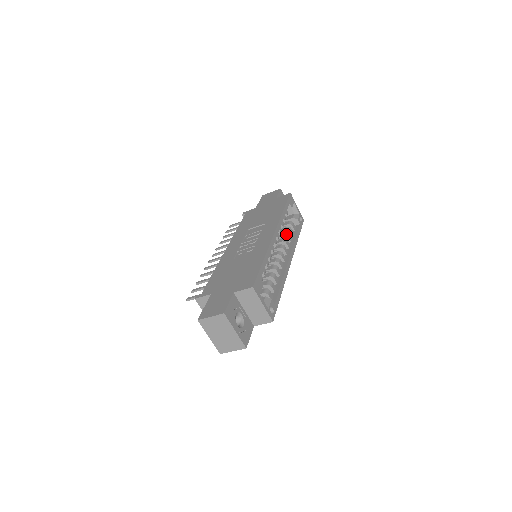
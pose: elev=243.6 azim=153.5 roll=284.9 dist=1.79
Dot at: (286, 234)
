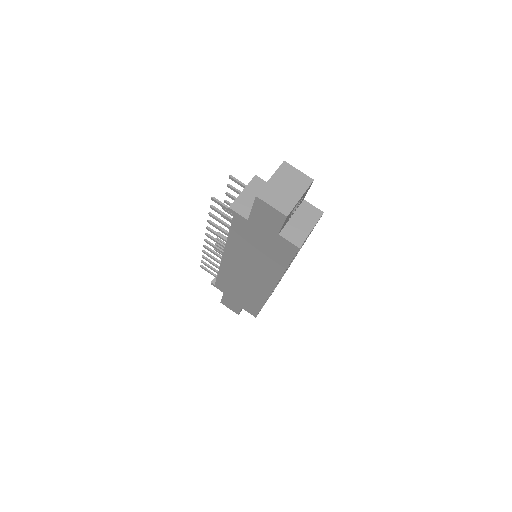
Dot at: occluded
